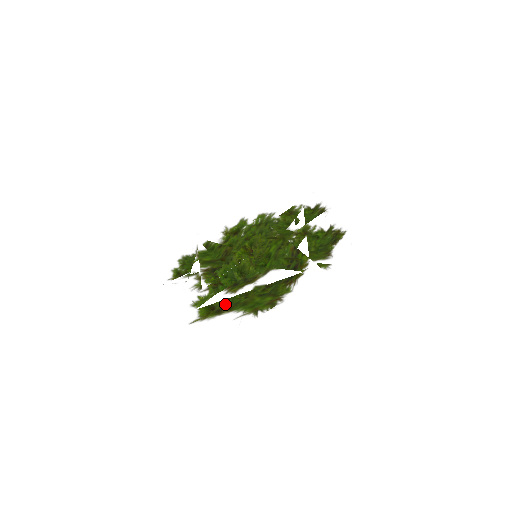
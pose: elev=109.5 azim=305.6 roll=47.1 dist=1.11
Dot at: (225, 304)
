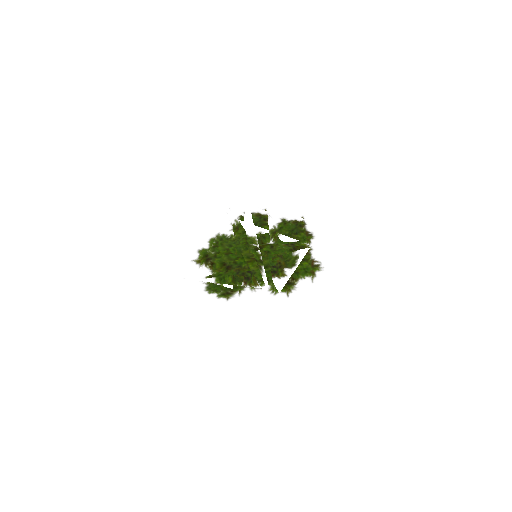
Dot at: (284, 279)
